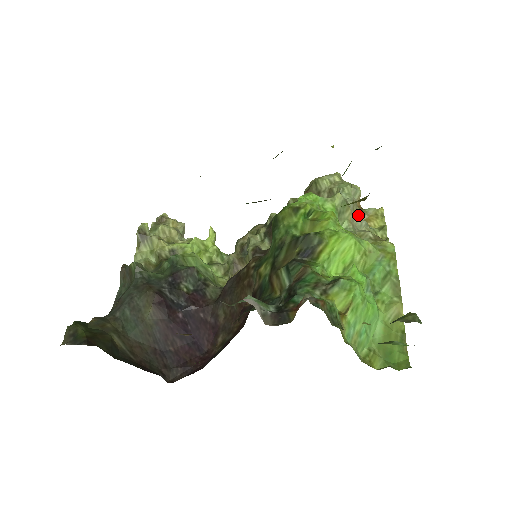
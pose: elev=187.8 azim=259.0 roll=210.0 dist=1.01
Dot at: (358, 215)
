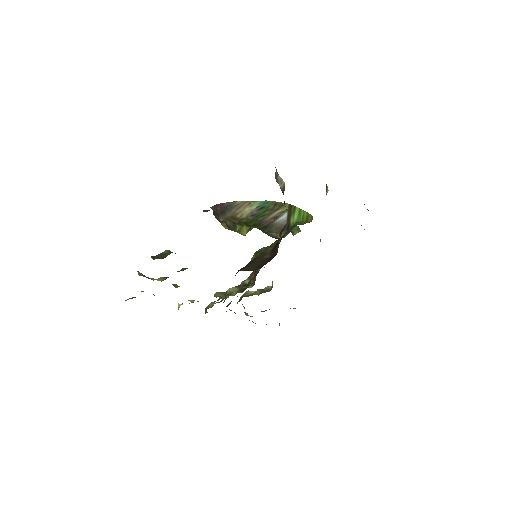
Dot at: occluded
